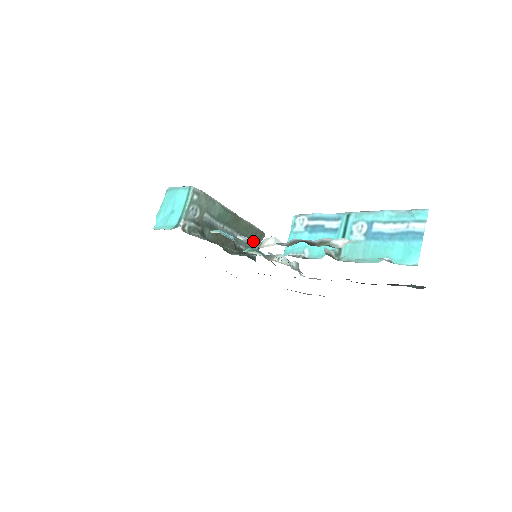
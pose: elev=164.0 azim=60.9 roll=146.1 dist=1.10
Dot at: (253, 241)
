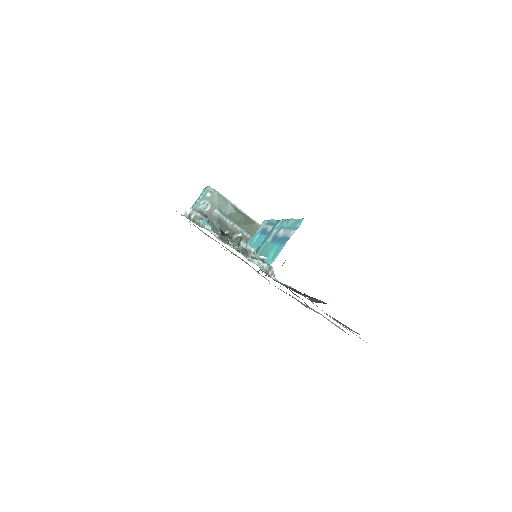
Dot at: occluded
